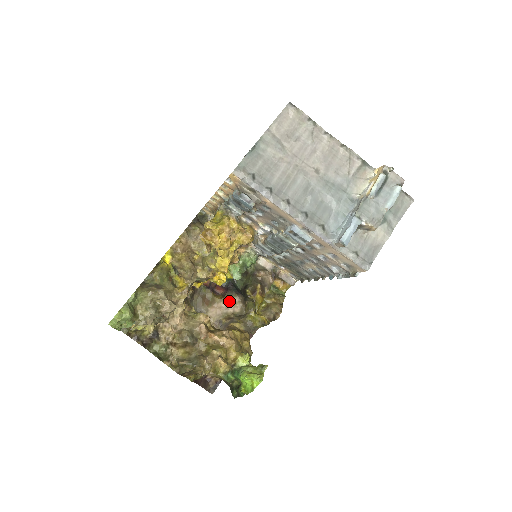
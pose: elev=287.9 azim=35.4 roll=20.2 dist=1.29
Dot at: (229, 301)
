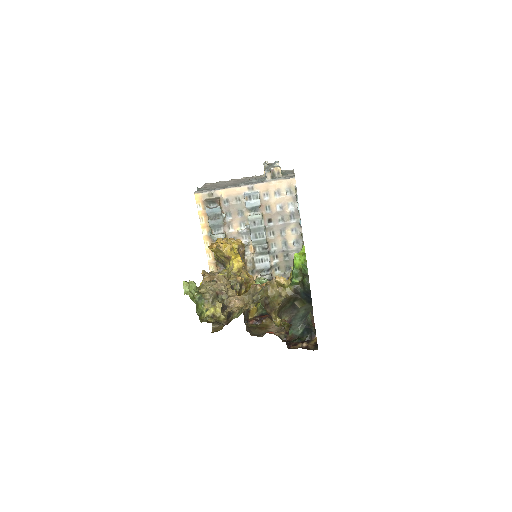
Dot at: occluded
